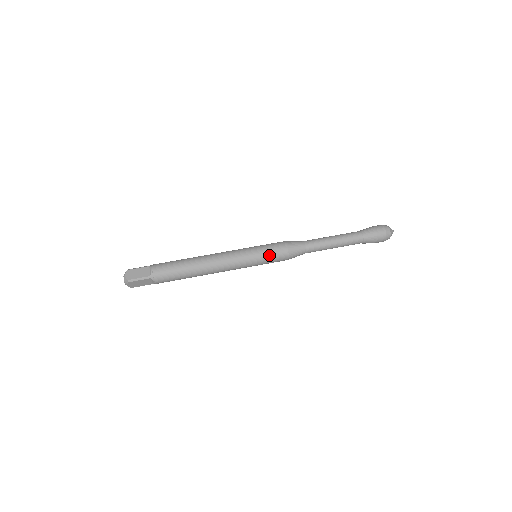
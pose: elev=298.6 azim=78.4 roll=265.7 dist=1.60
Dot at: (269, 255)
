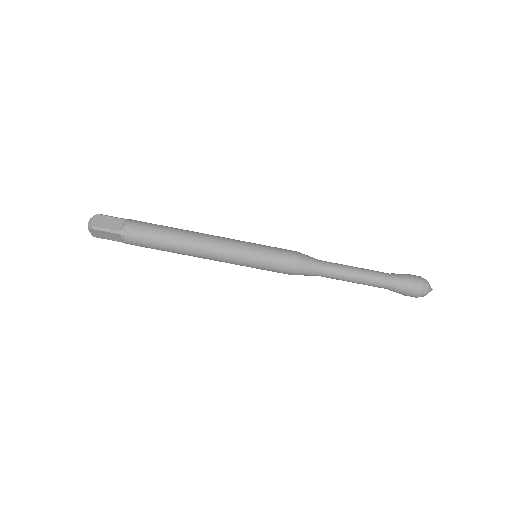
Dot at: (268, 270)
